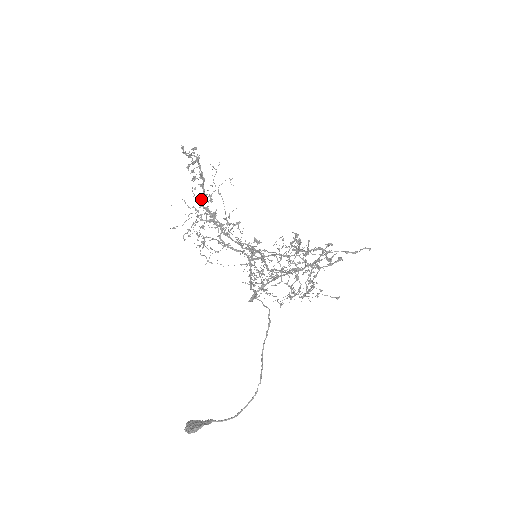
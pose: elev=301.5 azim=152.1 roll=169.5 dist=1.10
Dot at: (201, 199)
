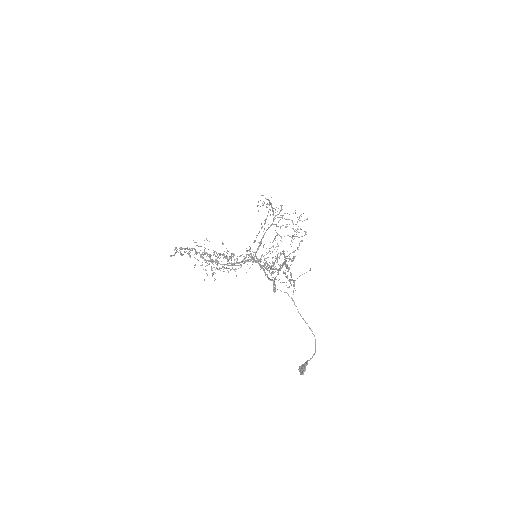
Dot at: occluded
